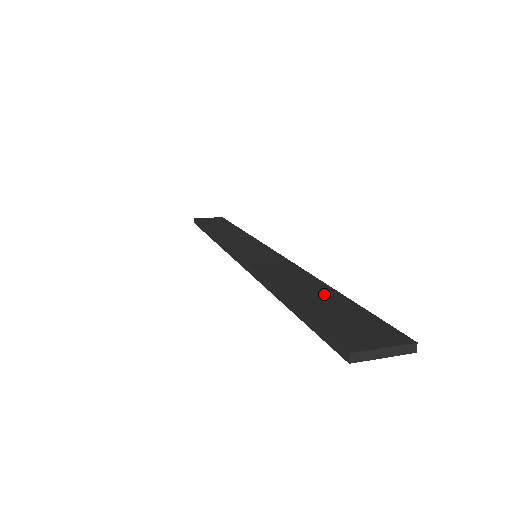
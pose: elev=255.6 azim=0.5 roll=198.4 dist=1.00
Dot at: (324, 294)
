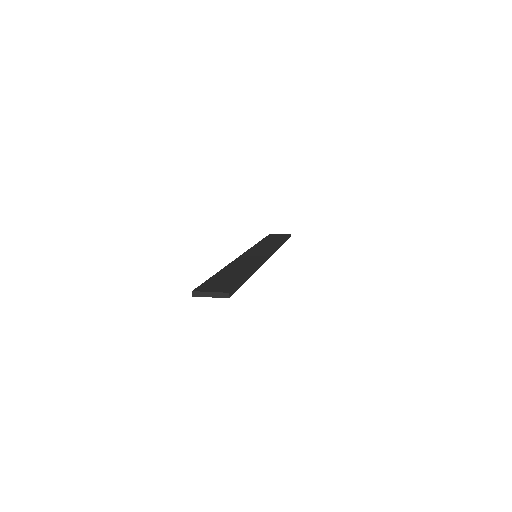
Dot at: (239, 273)
